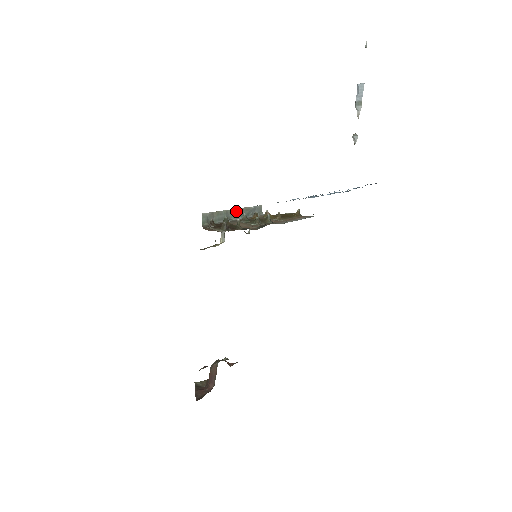
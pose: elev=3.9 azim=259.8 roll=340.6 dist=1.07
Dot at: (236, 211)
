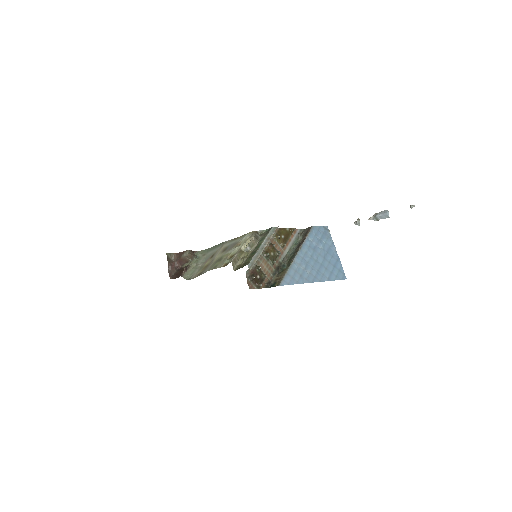
Dot at: (265, 246)
